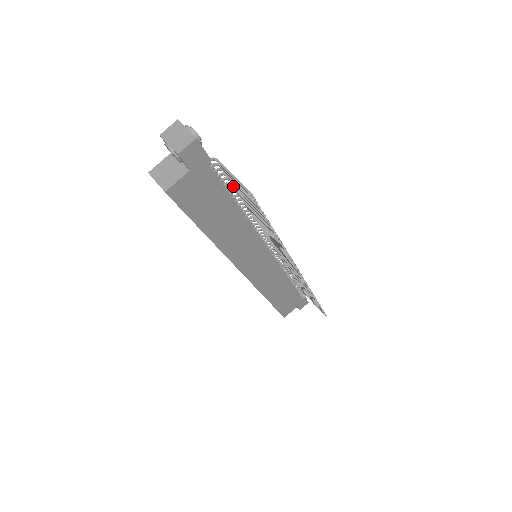
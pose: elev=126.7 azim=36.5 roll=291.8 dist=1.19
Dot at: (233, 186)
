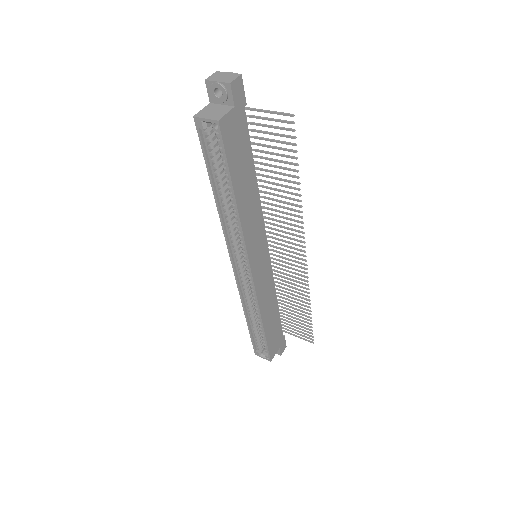
Dot at: (256, 143)
